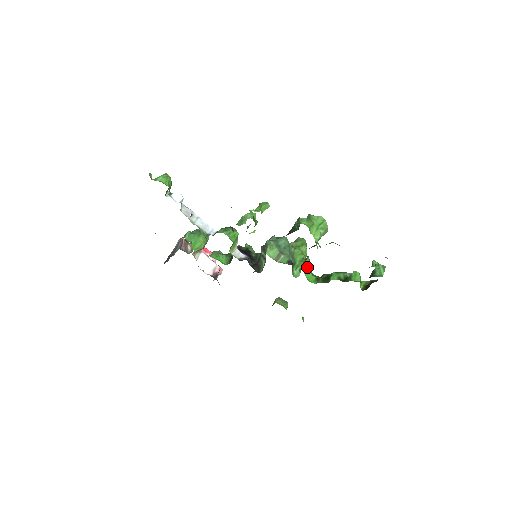
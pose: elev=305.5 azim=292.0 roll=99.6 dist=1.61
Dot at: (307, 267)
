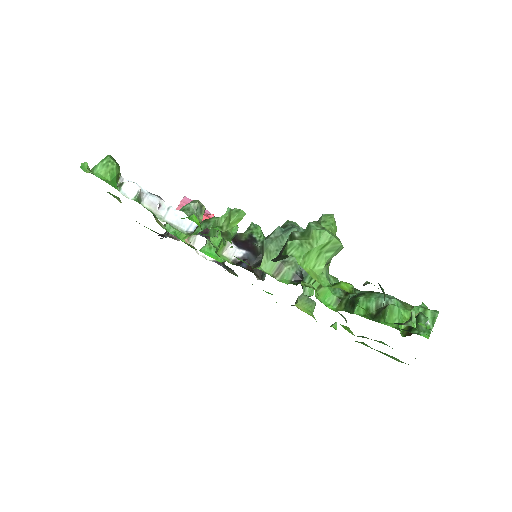
Dot at: (322, 286)
